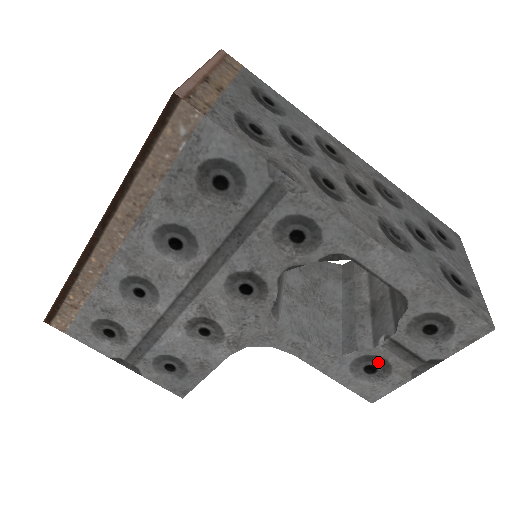
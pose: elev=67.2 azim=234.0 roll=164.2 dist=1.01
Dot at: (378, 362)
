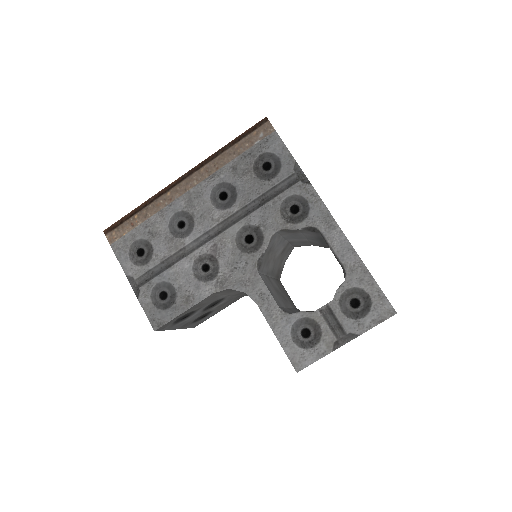
Dot at: (313, 327)
